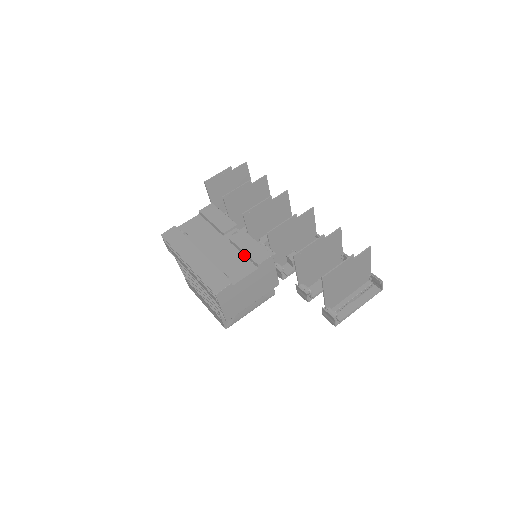
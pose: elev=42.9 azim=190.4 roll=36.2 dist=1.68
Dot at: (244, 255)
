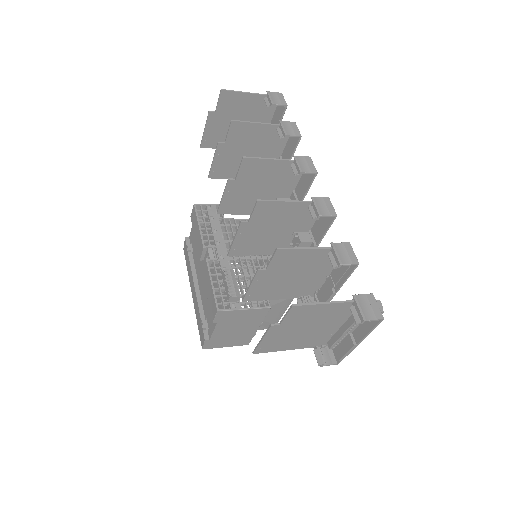
Dot at: occluded
